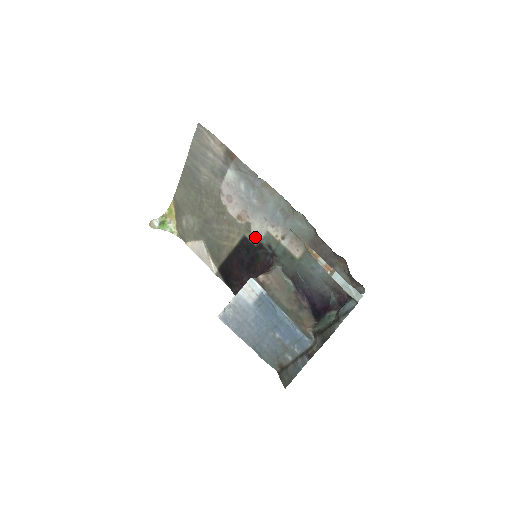
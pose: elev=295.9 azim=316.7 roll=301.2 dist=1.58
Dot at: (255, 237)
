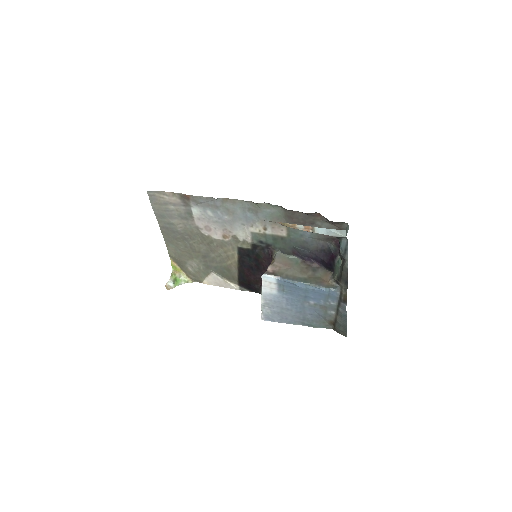
Dot at: (246, 243)
